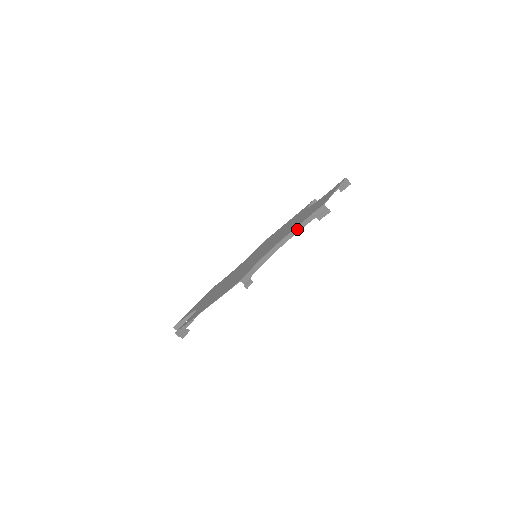
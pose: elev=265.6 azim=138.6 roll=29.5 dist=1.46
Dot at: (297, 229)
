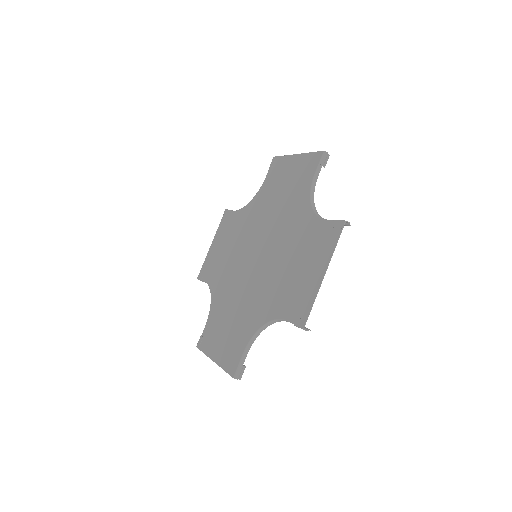
Dot at: (282, 320)
